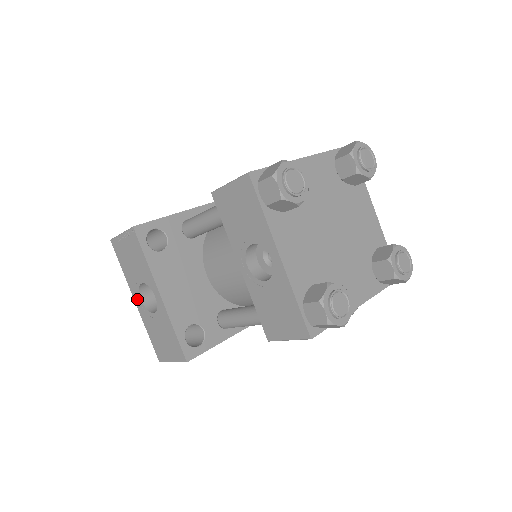
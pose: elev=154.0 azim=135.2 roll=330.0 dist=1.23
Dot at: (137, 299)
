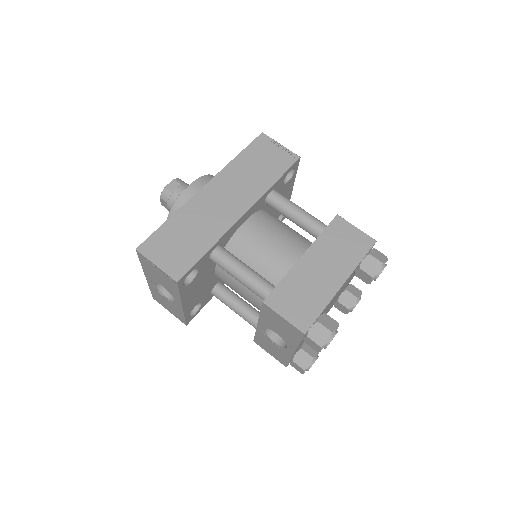
Dot at: (150, 280)
